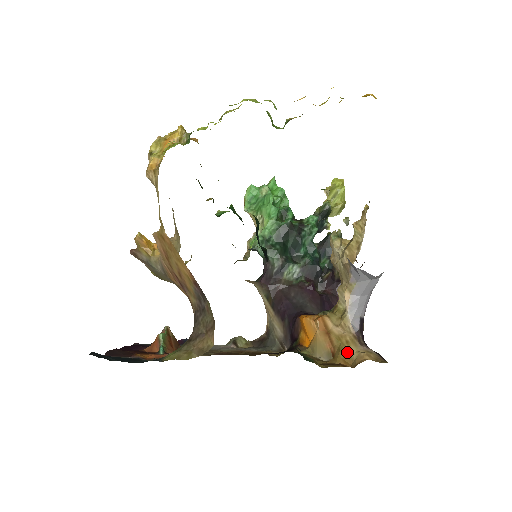
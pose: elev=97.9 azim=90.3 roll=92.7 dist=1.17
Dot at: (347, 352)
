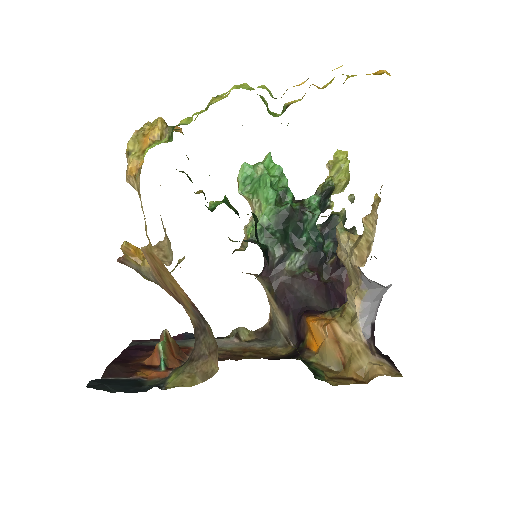
Dot at: (359, 364)
